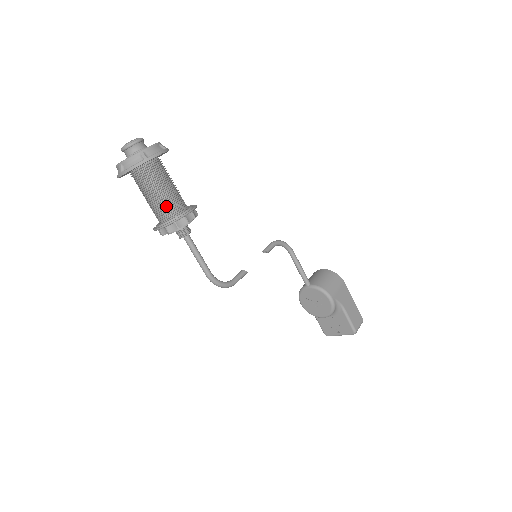
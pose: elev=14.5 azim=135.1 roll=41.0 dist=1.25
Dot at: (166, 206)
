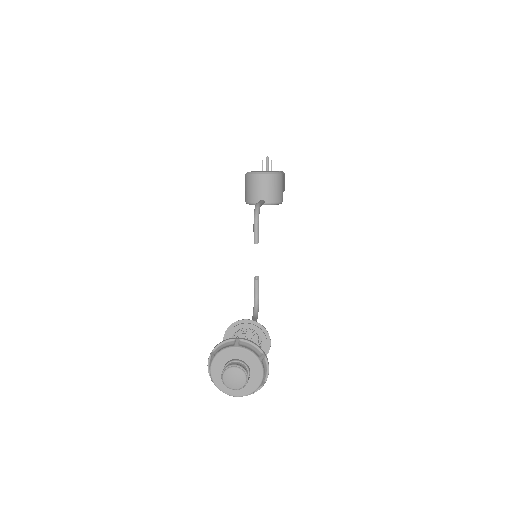
Dot at: occluded
